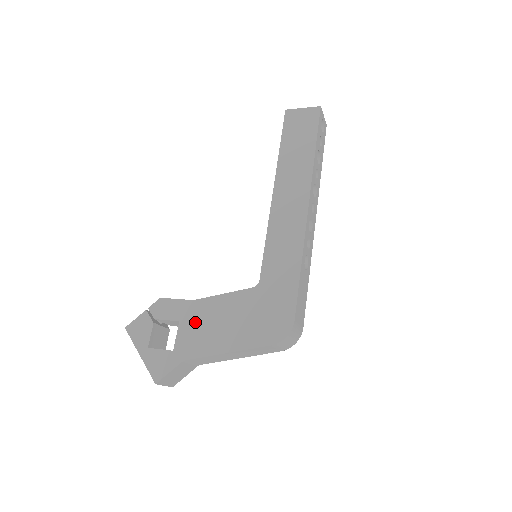
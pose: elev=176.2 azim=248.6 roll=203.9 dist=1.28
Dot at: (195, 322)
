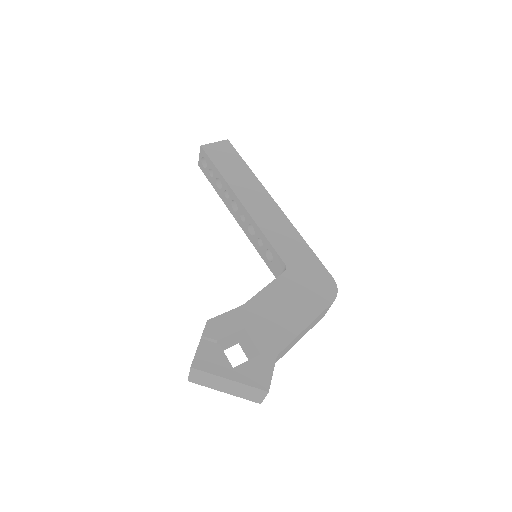
Dot at: (260, 320)
